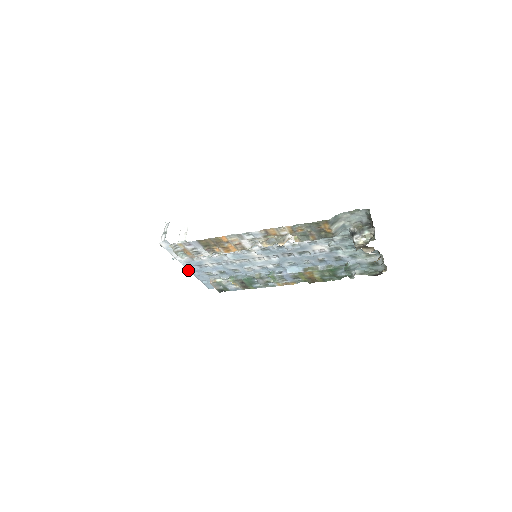
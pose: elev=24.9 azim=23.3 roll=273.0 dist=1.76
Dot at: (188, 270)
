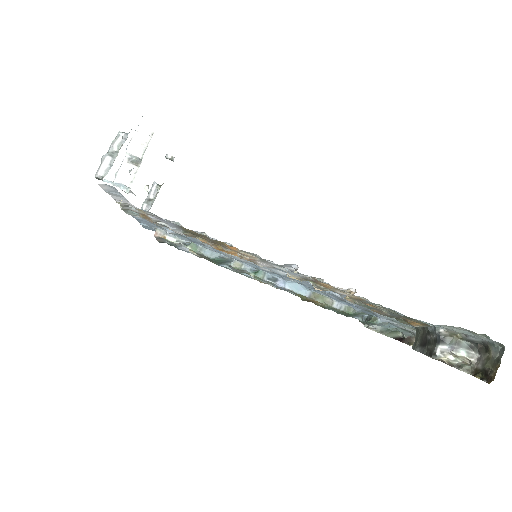
Dot at: occluded
